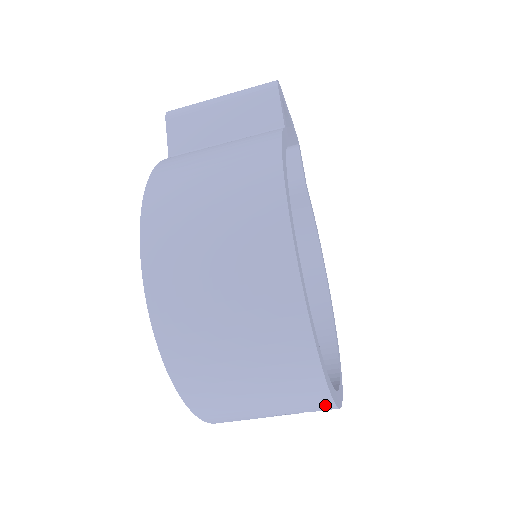
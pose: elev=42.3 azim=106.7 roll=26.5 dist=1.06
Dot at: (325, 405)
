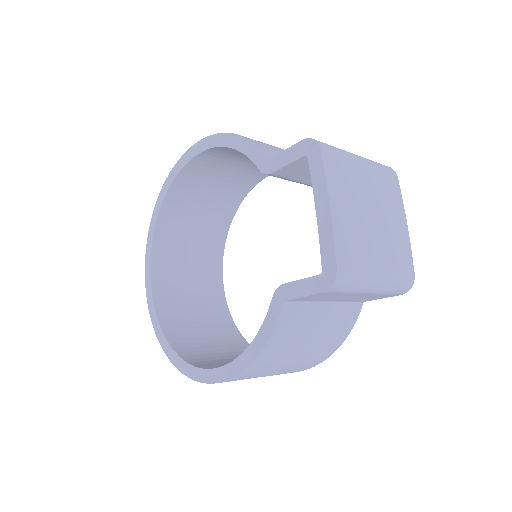
Dot at: occluded
